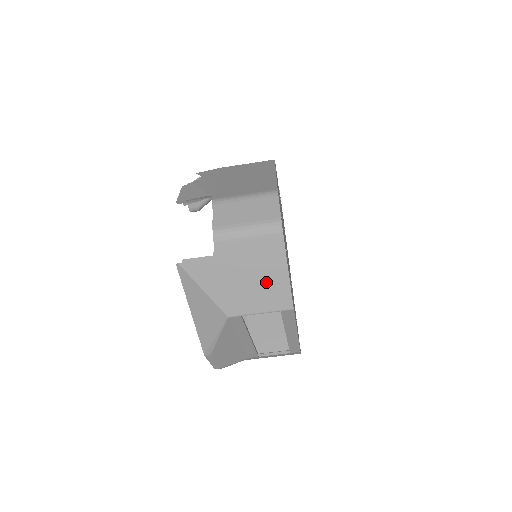
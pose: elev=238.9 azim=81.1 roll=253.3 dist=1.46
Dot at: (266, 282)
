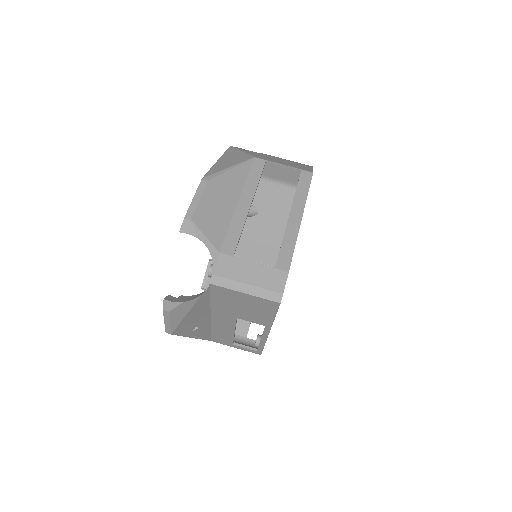
Dot at: occluded
